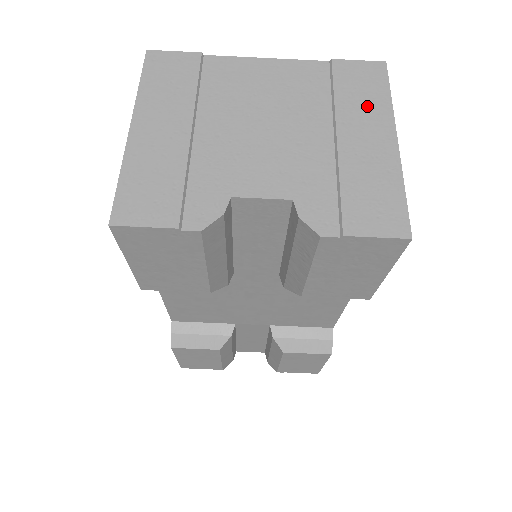
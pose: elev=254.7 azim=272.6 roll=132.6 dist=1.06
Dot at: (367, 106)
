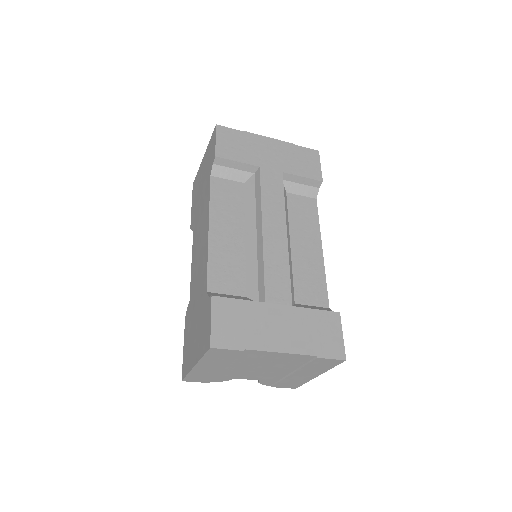
Dot at: (317, 369)
